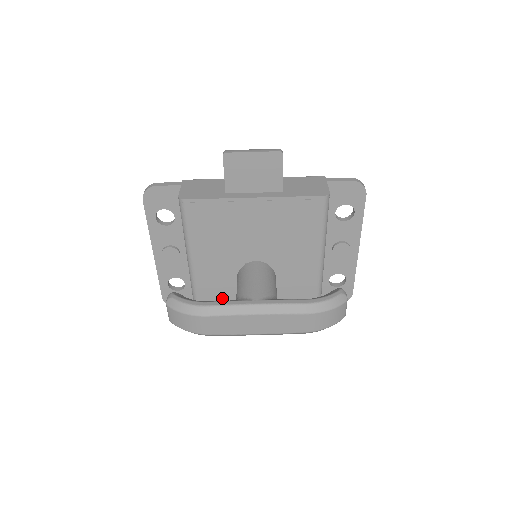
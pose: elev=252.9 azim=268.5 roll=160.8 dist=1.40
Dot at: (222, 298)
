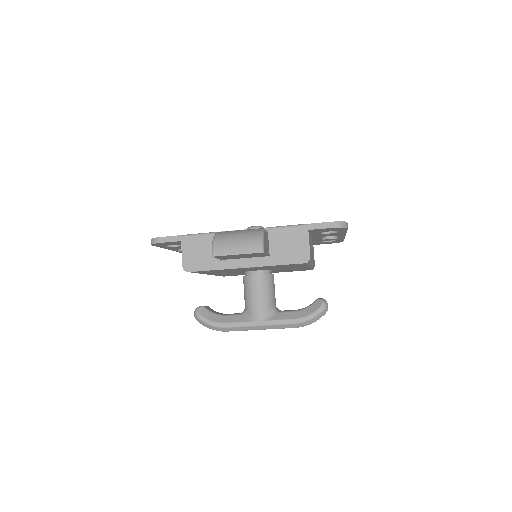
Dot at: occluded
